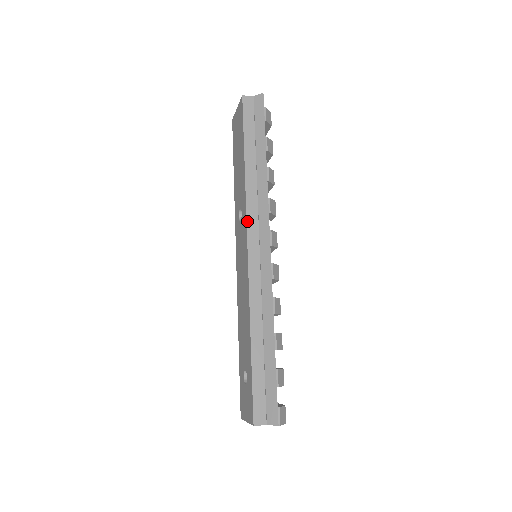
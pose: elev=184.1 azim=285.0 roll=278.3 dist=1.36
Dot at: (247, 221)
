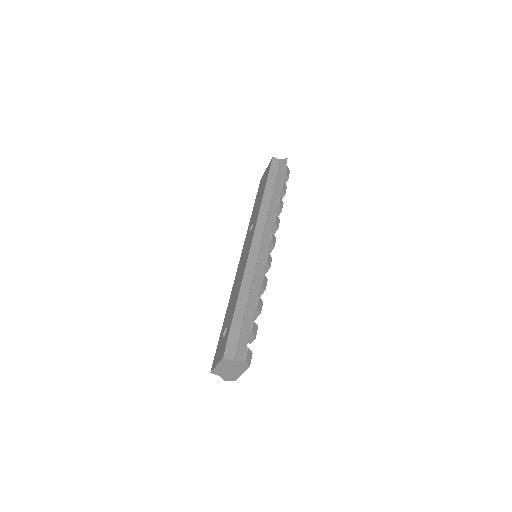
Dot at: (256, 224)
